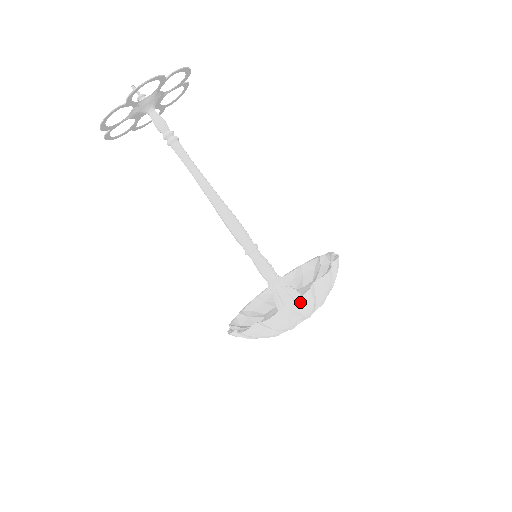
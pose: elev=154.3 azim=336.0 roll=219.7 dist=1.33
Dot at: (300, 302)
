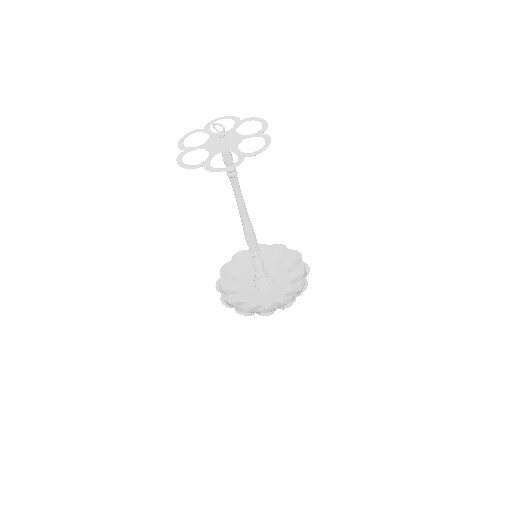
Dot at: occluded
